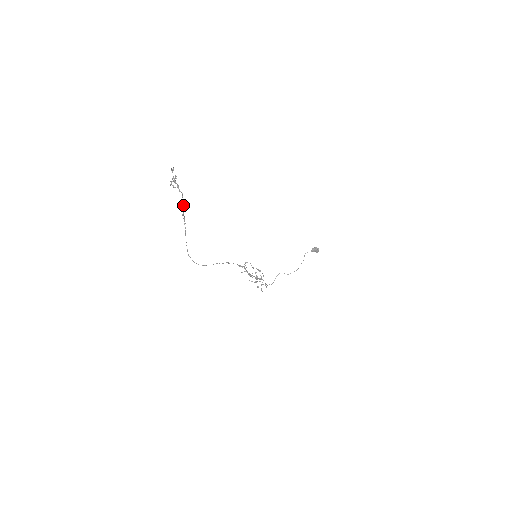
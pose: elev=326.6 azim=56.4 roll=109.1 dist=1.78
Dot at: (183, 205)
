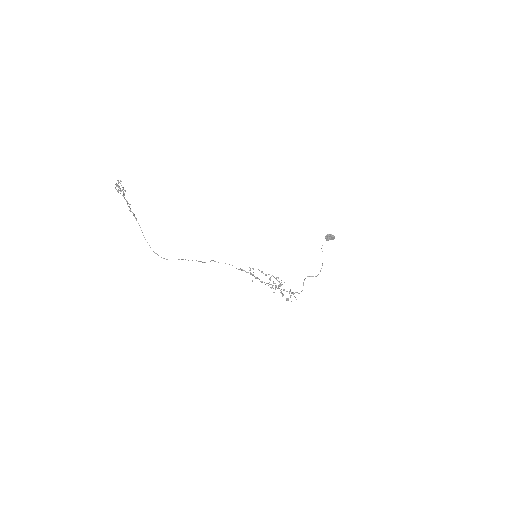
Dot at: (126, 200)
